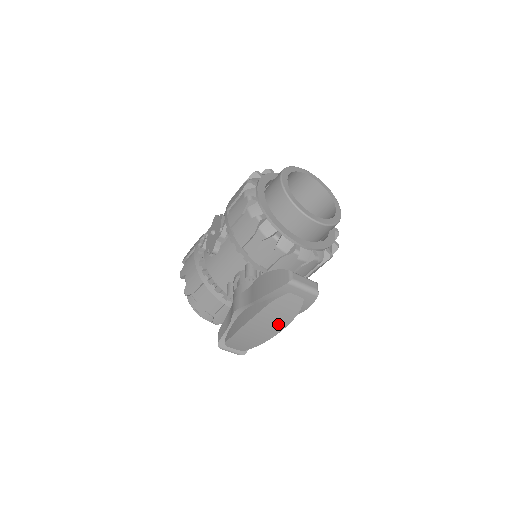
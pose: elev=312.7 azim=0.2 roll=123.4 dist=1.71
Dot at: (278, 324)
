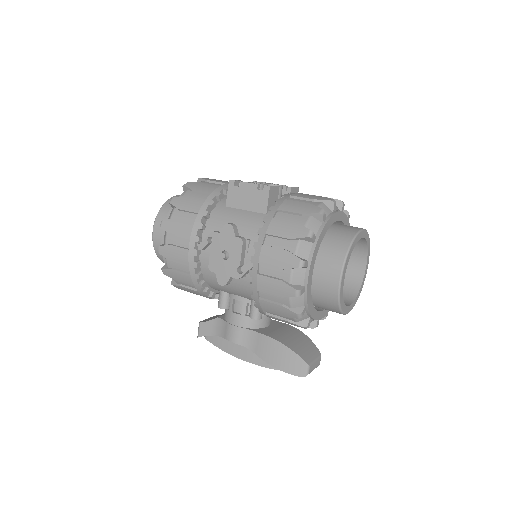
Dot at: occluded
